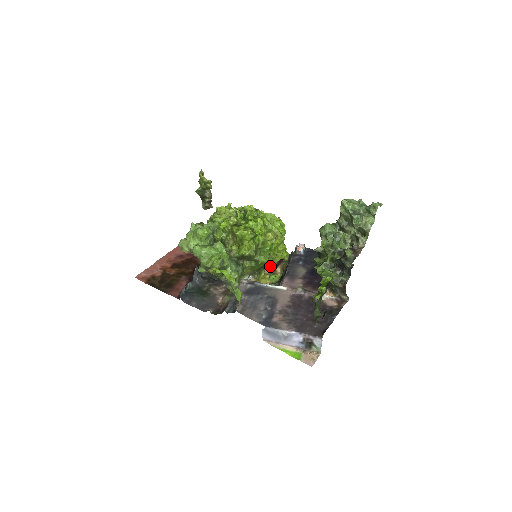
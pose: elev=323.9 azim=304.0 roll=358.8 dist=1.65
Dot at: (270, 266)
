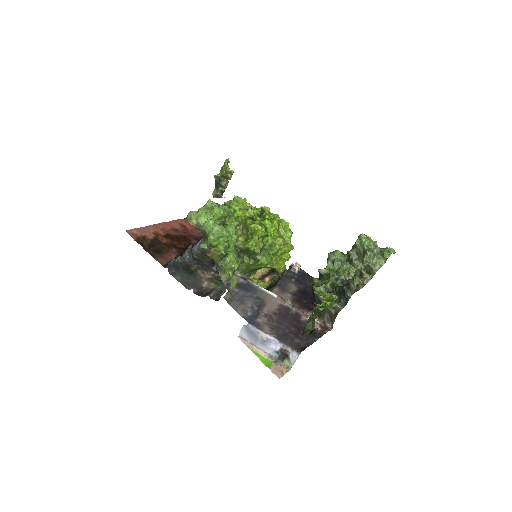
Dot at: (260, 273)
